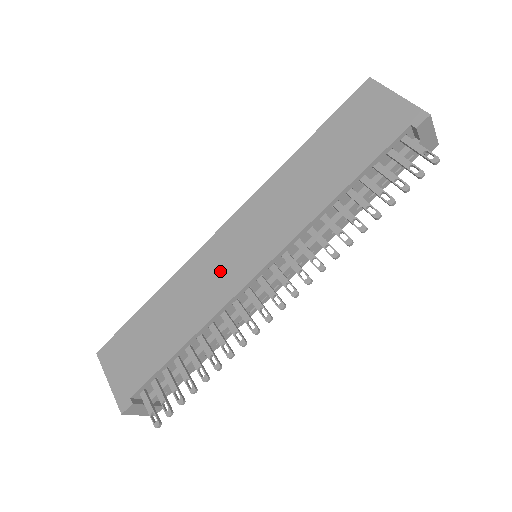
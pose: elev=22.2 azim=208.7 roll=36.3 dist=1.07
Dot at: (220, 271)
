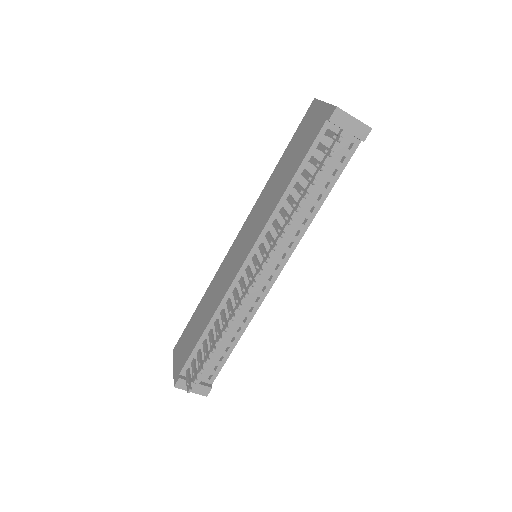
Dot at: (228, 270)
